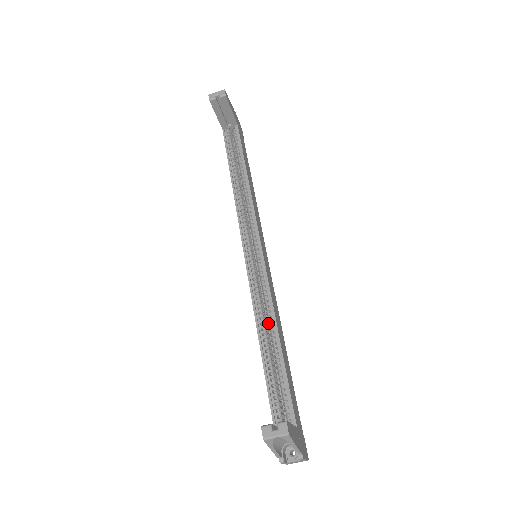
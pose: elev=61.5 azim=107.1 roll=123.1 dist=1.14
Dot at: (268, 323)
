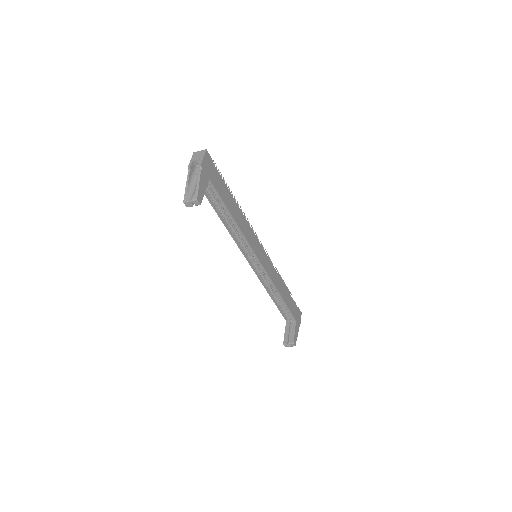
Dot at: (273, 288)
